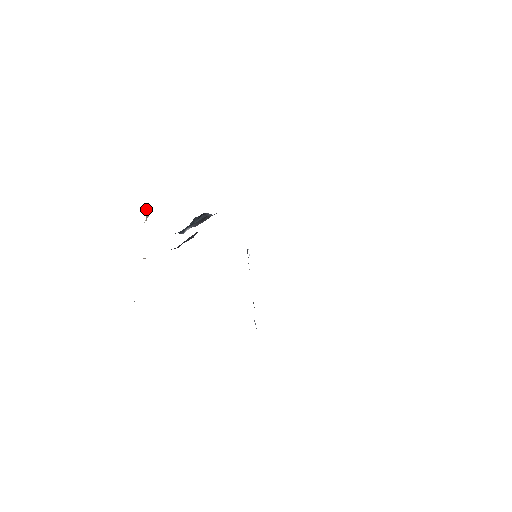
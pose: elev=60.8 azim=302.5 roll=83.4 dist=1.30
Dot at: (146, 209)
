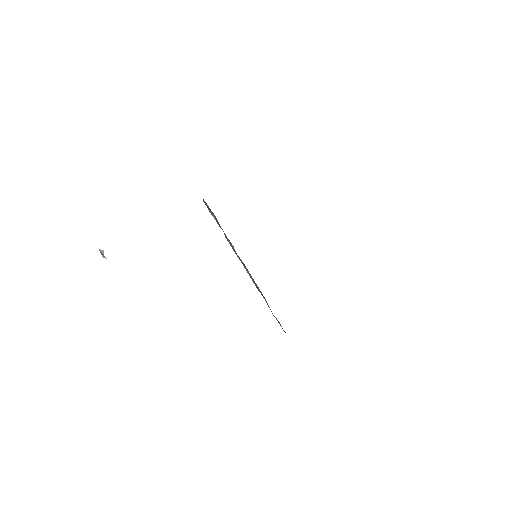
Dot at: (100, 249)
